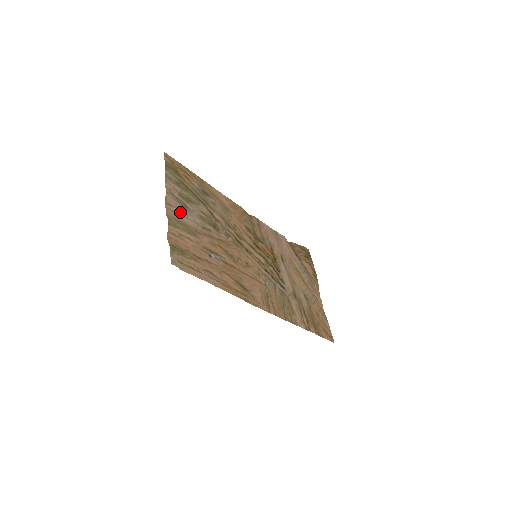
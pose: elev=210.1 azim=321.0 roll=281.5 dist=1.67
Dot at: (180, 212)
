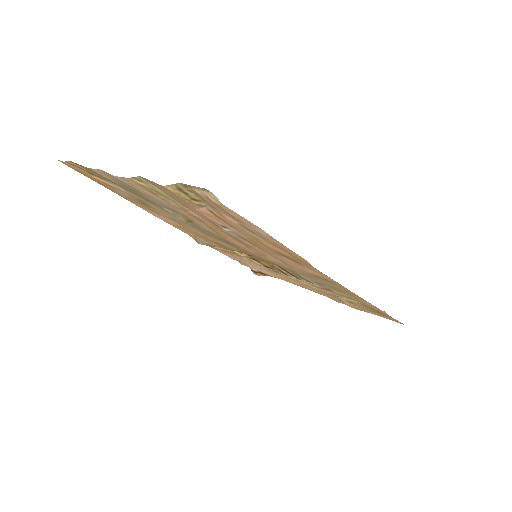
Dot at: (141, 190)
